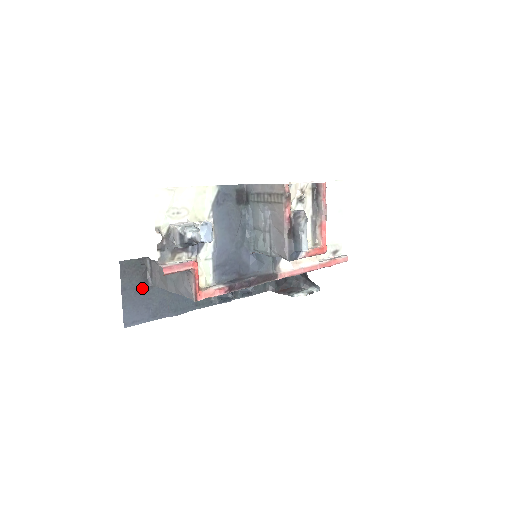
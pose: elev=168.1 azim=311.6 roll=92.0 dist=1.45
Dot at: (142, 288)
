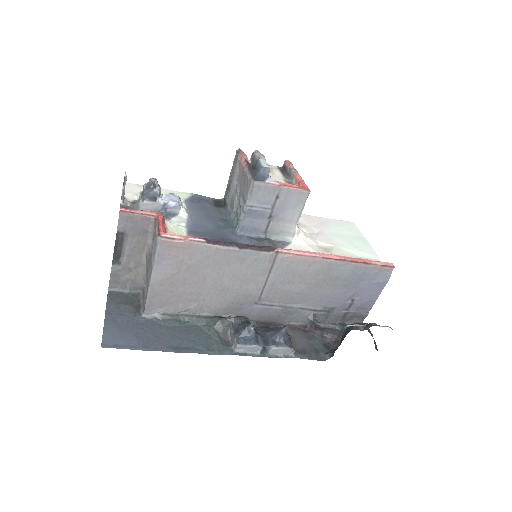
Dot at: (132, 317)
